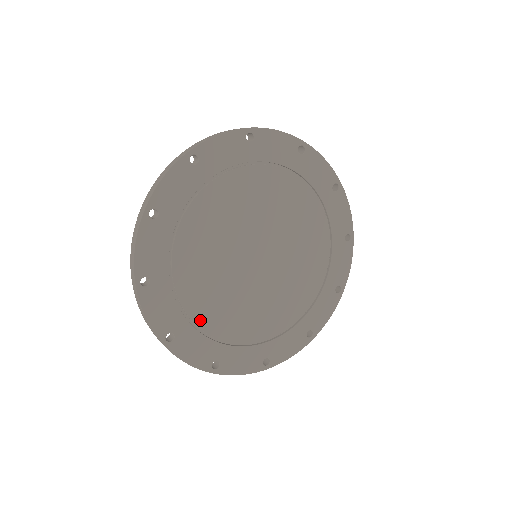
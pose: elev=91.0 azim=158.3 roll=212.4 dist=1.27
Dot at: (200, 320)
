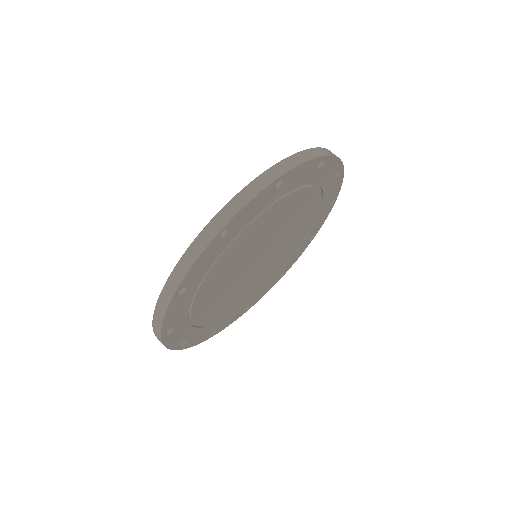
Dot at: (196, 314)
